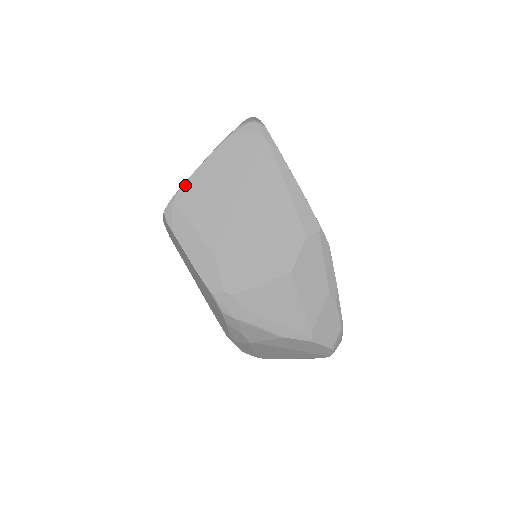
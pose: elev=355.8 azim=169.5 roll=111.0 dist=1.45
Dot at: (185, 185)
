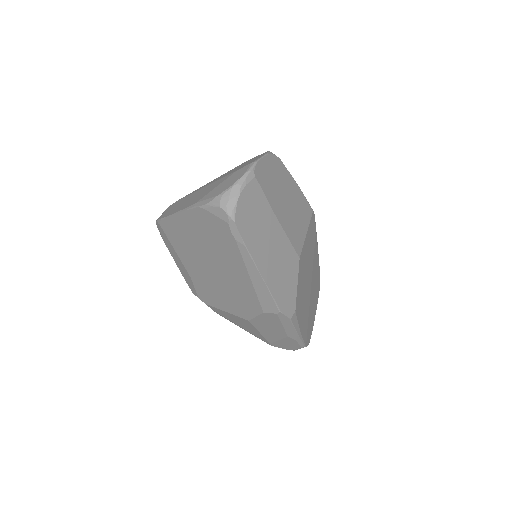
Dot at: (166, 219)
